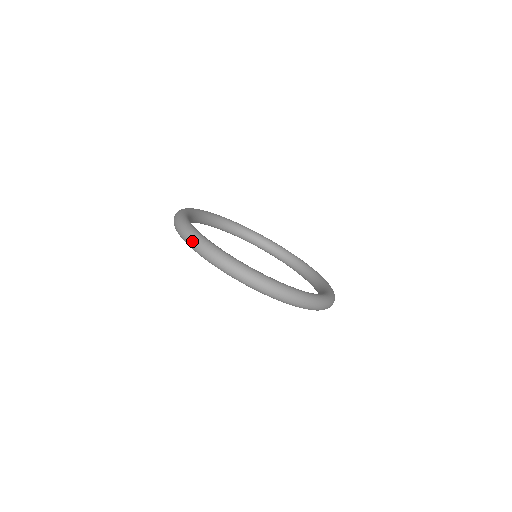
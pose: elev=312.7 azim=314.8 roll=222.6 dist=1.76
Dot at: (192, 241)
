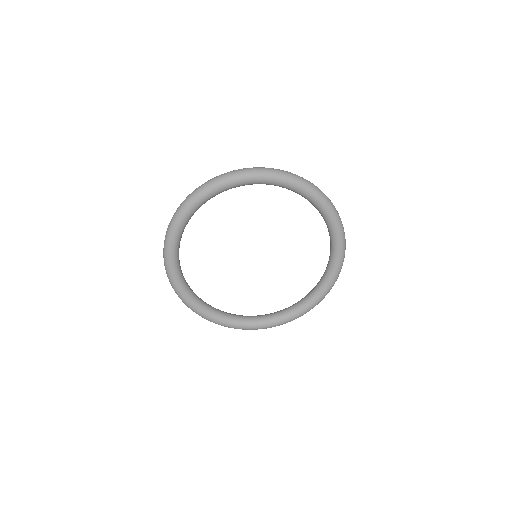
Dot at: (245, 168)
